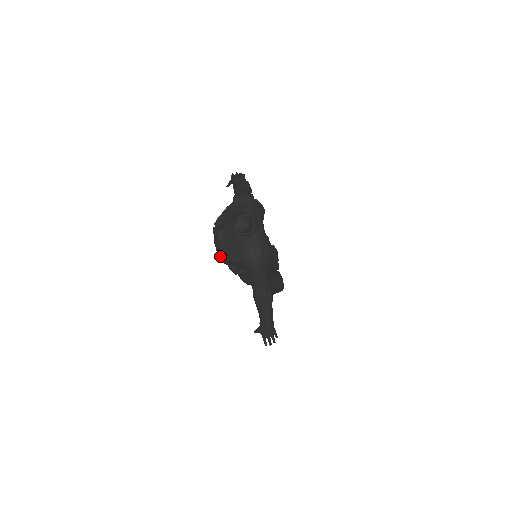
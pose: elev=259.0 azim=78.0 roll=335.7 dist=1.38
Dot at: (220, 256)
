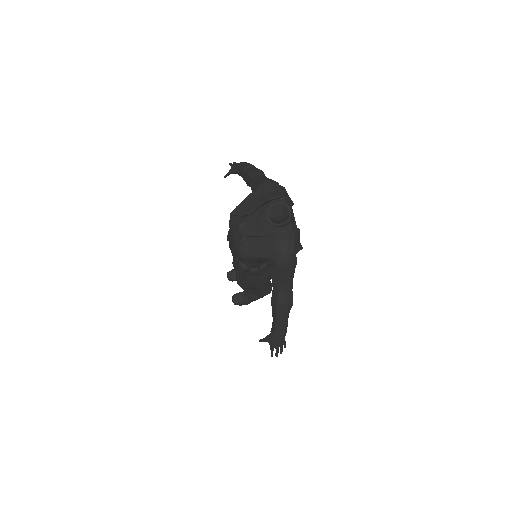
Dot at: (240, 250)
